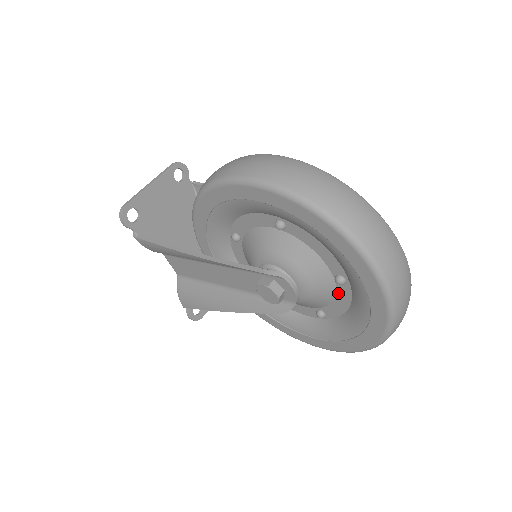
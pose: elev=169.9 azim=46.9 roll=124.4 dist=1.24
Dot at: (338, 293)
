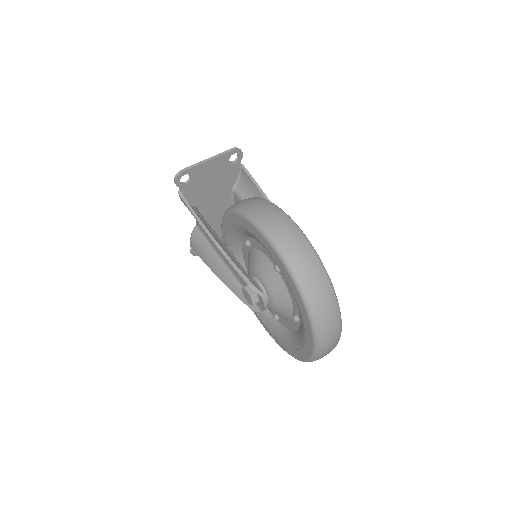
Dot at: (292, 320)
